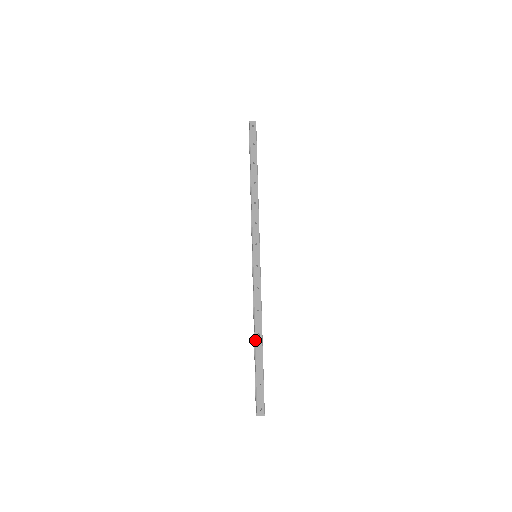
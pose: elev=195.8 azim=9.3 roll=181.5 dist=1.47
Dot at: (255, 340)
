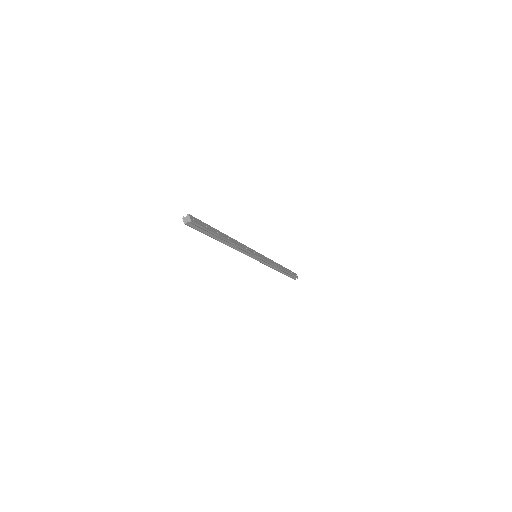
Dot at: (225, 234)
